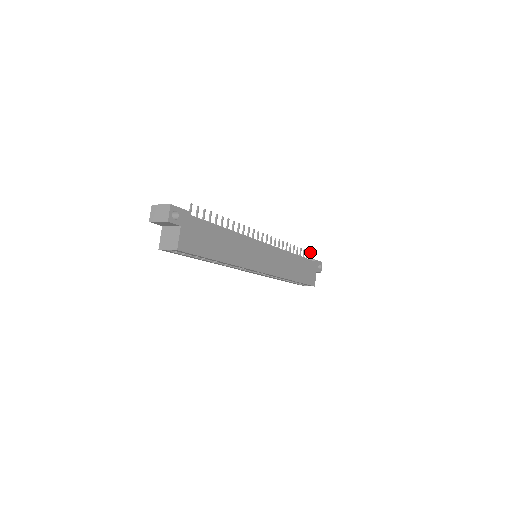
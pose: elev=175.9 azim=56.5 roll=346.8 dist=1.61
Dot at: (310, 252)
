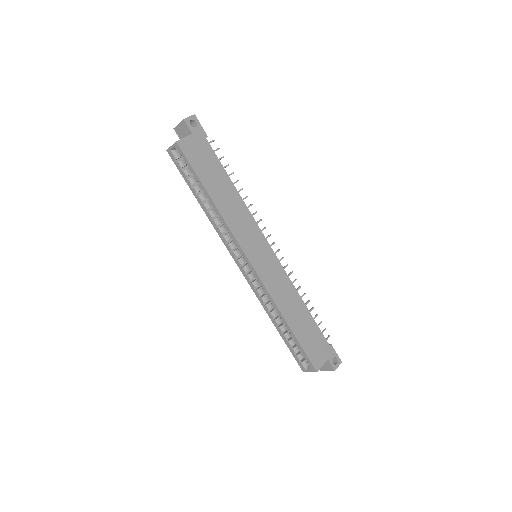
Dot at: occluded
